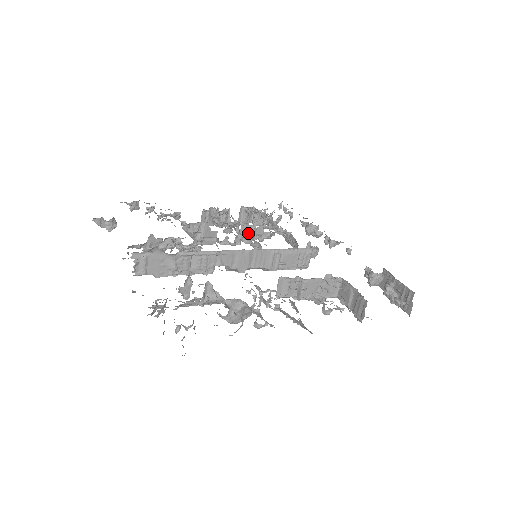
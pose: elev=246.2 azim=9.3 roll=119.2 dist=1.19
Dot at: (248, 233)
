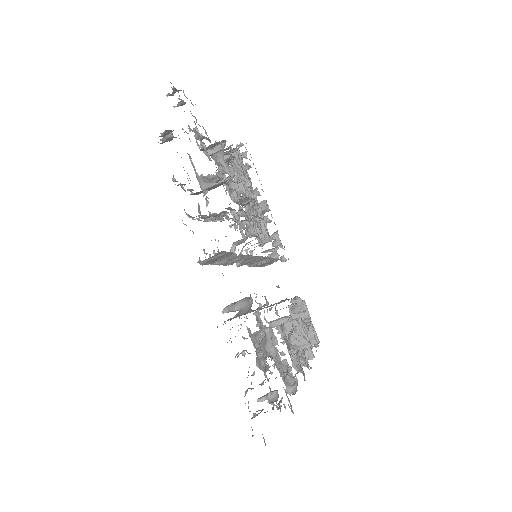
Dot at: (241, 202)
